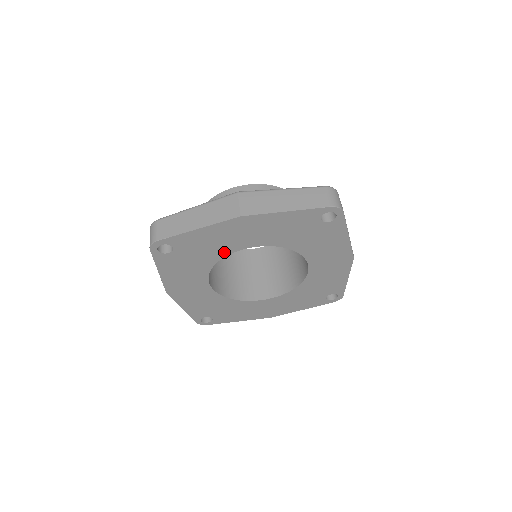
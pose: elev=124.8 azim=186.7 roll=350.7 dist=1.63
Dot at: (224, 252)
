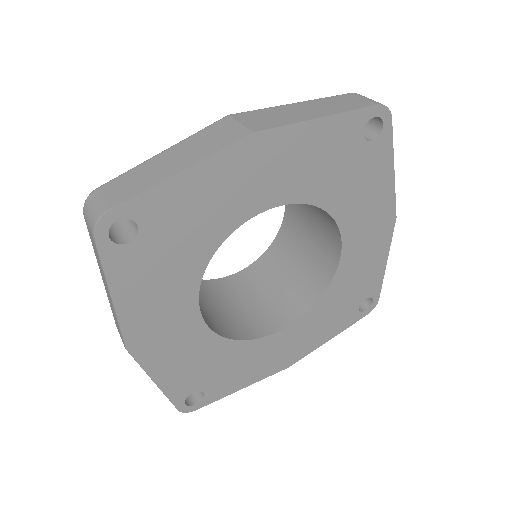
Dot at: (225, 227)
